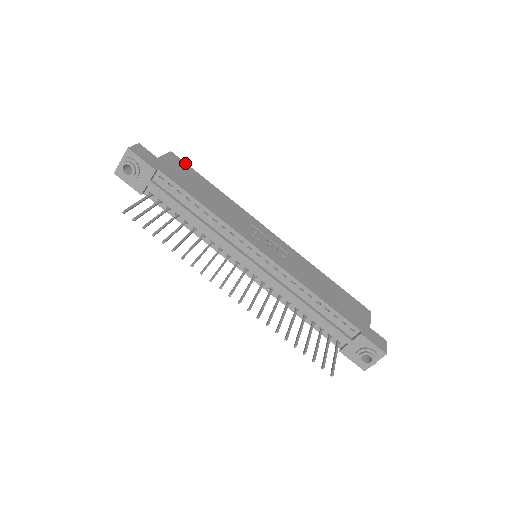
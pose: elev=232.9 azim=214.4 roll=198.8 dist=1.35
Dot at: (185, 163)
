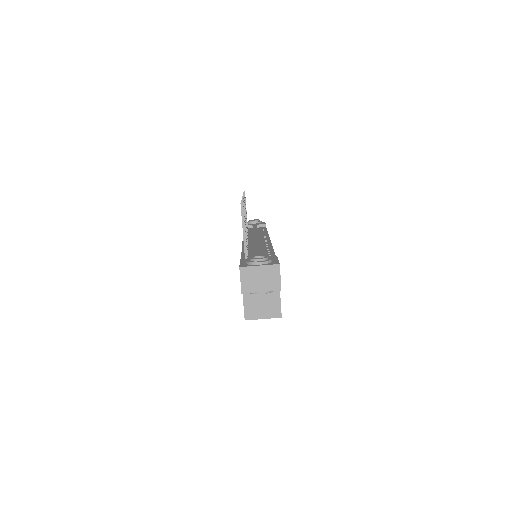
Dot at: occluded
